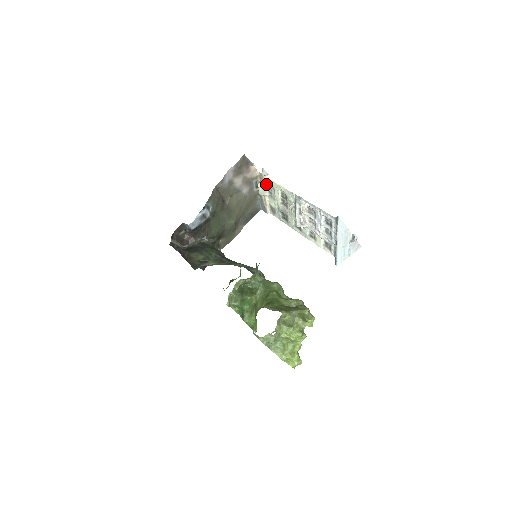
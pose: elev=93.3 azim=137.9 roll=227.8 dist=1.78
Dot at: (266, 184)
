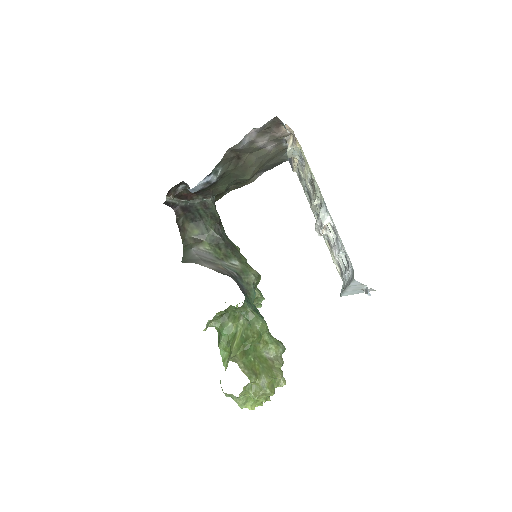
Dot at: (298, 149)
